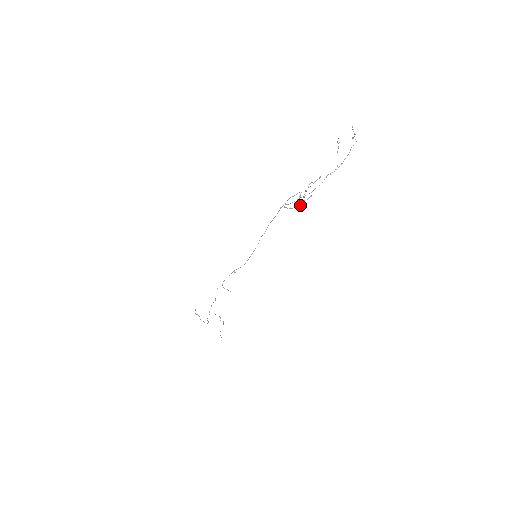
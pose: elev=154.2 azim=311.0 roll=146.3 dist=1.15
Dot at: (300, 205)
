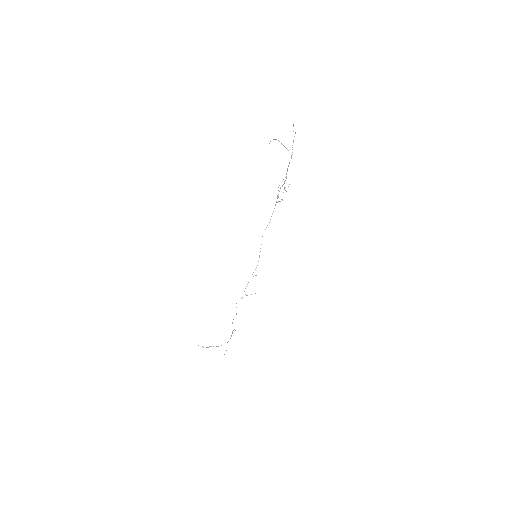
Dot at: occluded
